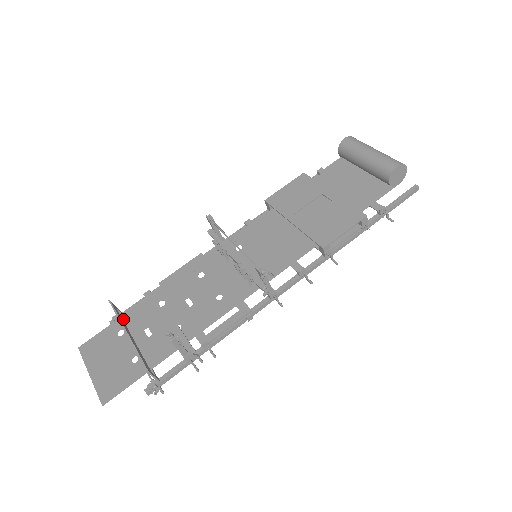
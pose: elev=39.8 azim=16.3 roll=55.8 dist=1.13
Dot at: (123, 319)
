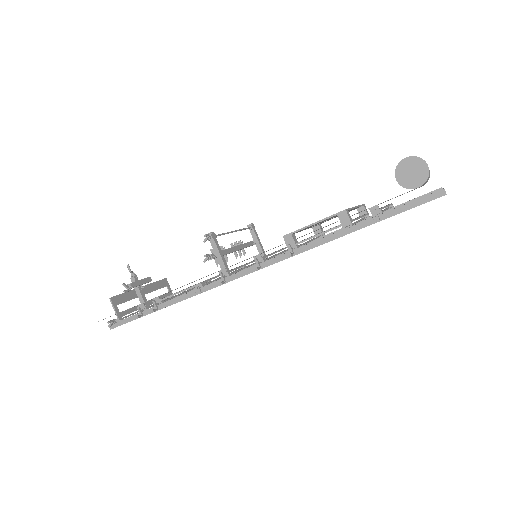
Dot at: (164, 294)
